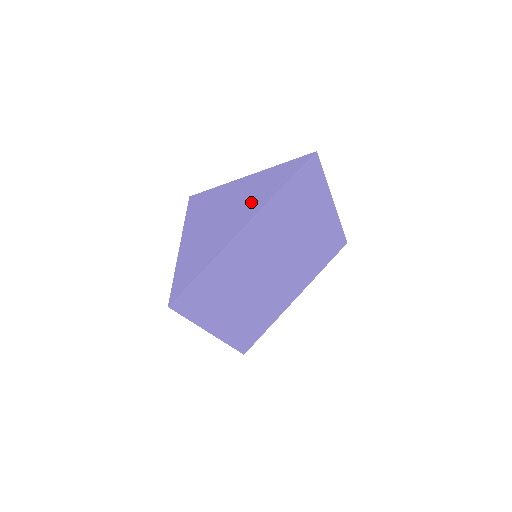
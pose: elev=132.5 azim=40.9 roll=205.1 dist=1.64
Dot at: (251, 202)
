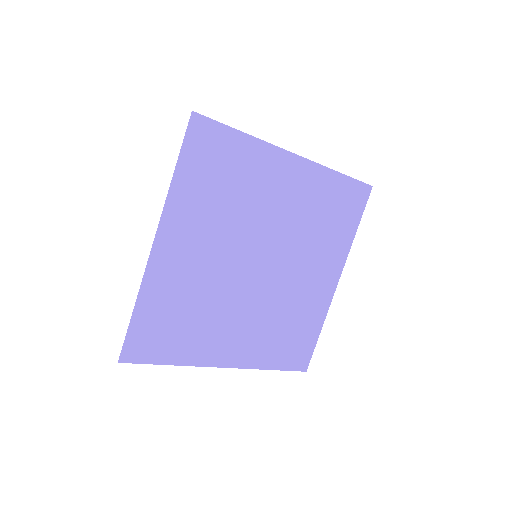
Dot at: occluded
